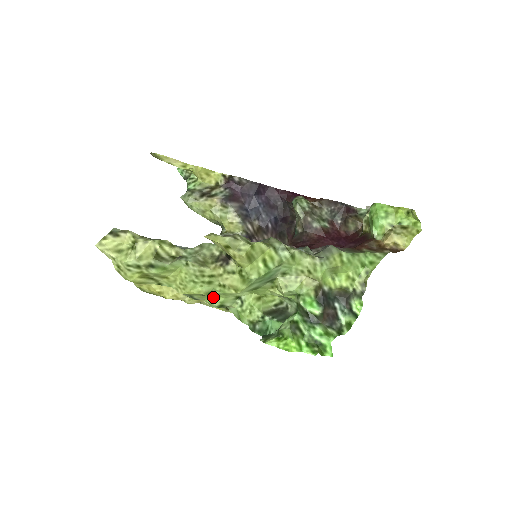
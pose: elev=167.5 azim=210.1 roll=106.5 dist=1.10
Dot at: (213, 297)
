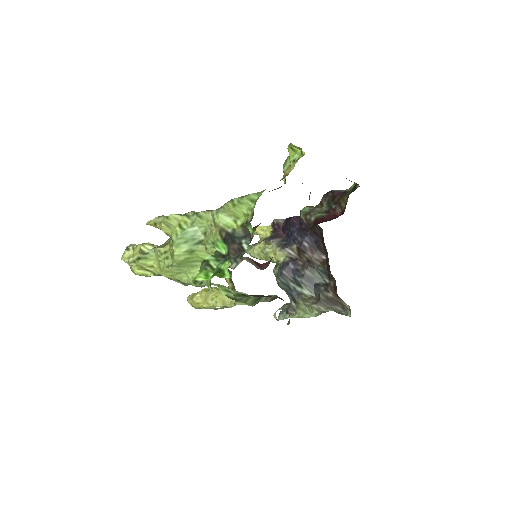
Dot at: (187, 276)
